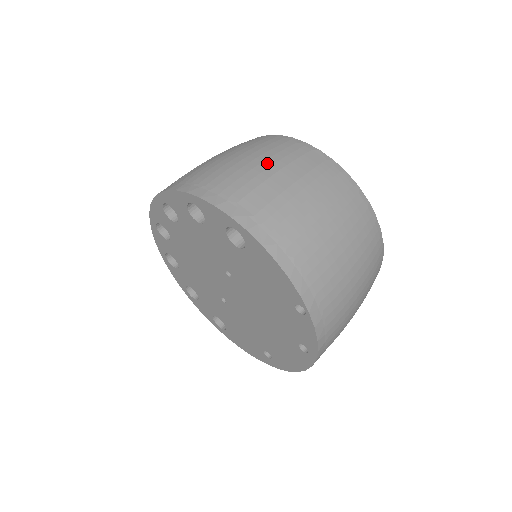
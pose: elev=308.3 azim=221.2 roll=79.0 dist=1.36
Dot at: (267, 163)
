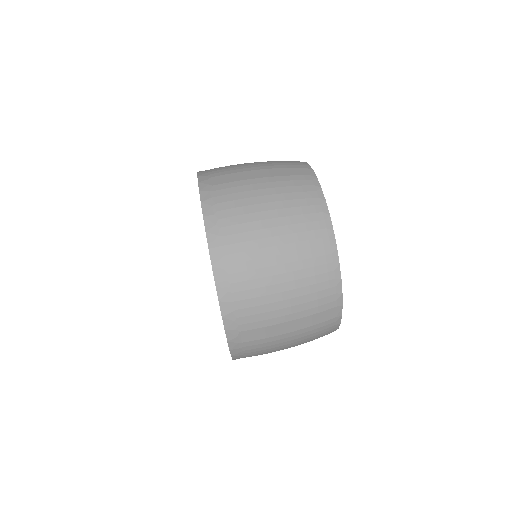
Dot at: (259, 165)
